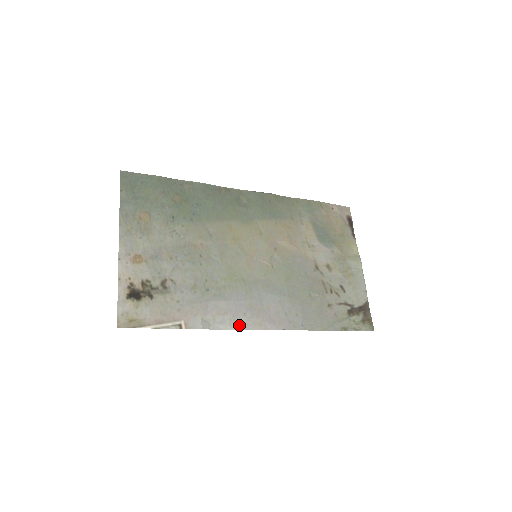
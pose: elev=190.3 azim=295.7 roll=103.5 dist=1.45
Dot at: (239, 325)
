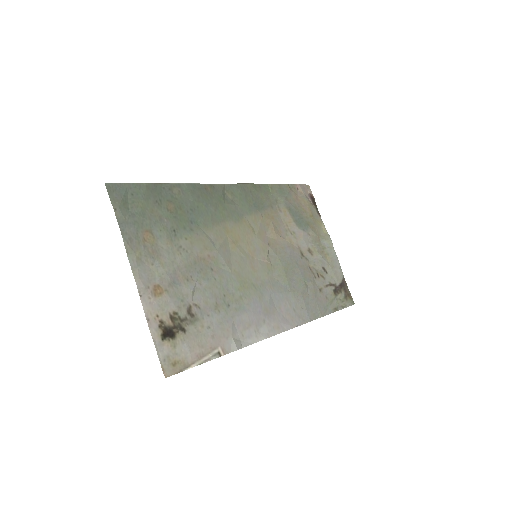
Dot at: (263, 334)
